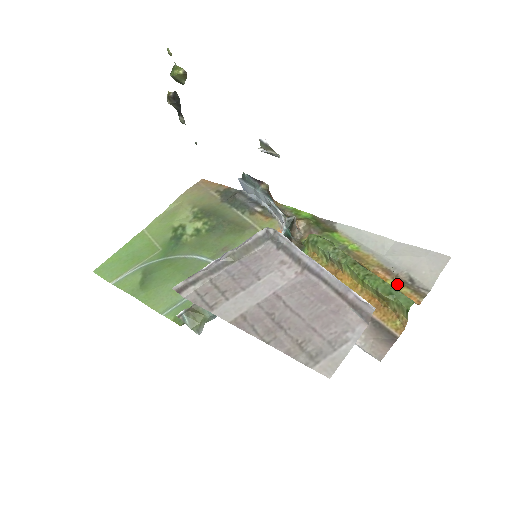
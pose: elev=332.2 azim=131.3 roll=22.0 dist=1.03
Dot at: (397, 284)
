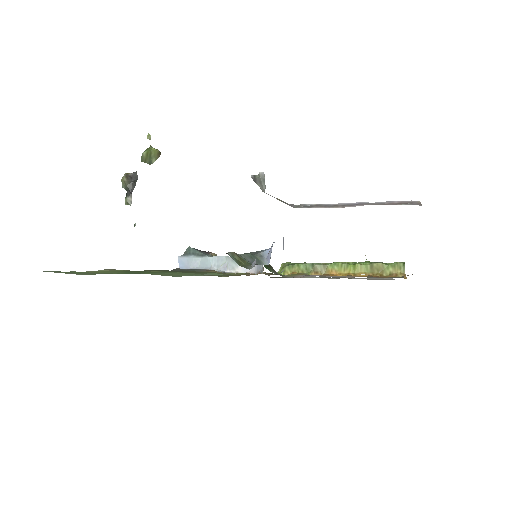
Dot at: occluded
